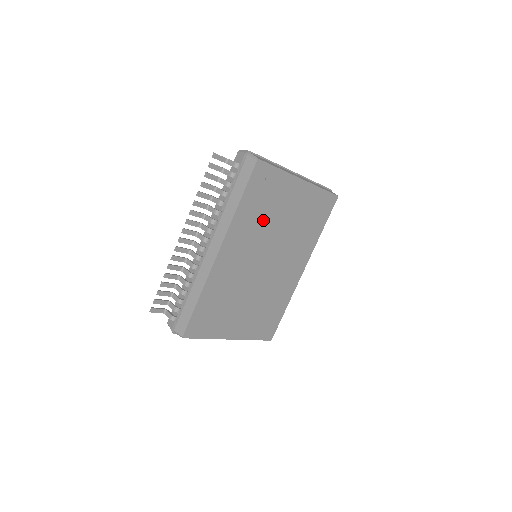
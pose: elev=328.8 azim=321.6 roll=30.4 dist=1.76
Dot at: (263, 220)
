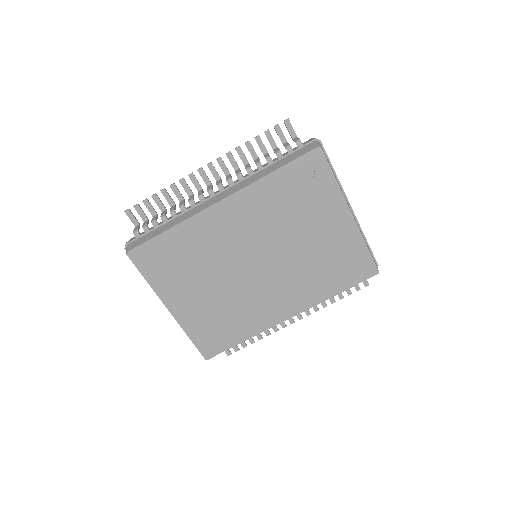
Dot at: (285, 215)
